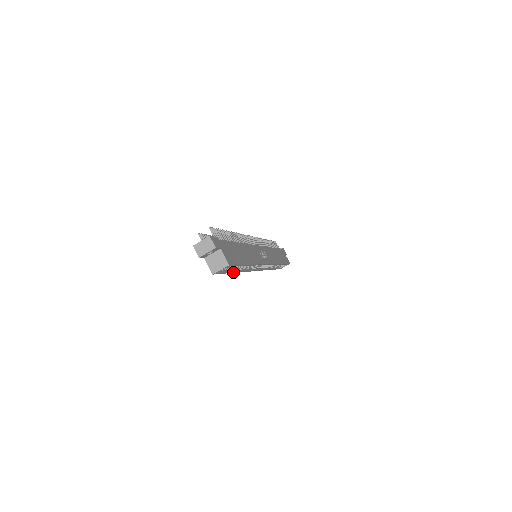
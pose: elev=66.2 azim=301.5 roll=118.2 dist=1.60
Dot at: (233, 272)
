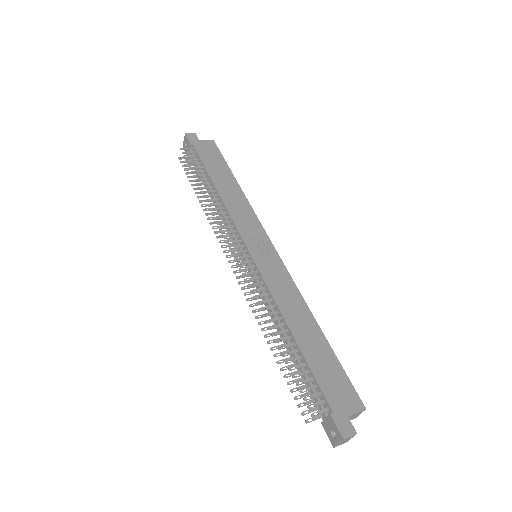
Dot at: occluded
